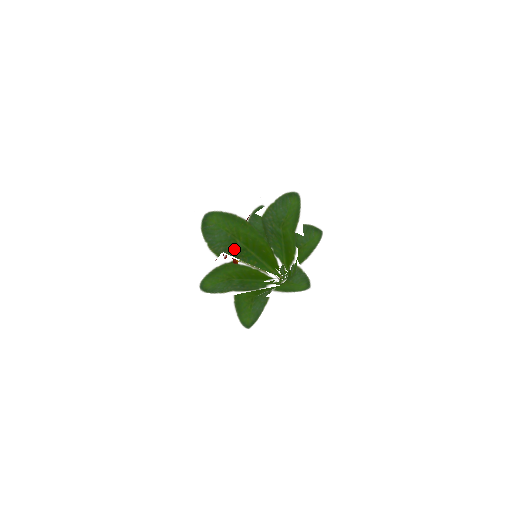
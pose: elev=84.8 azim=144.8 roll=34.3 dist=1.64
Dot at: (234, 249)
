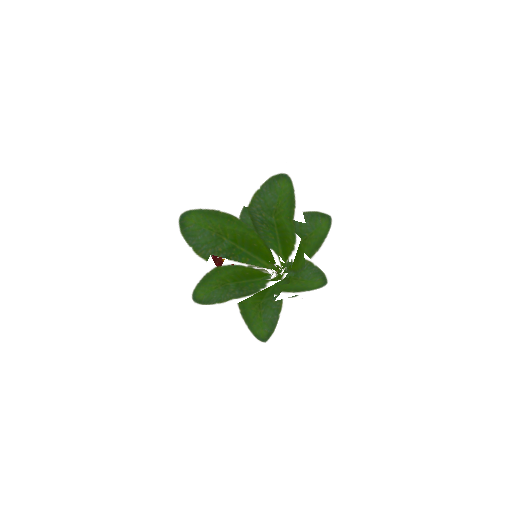
Dot at: (223, 249)
